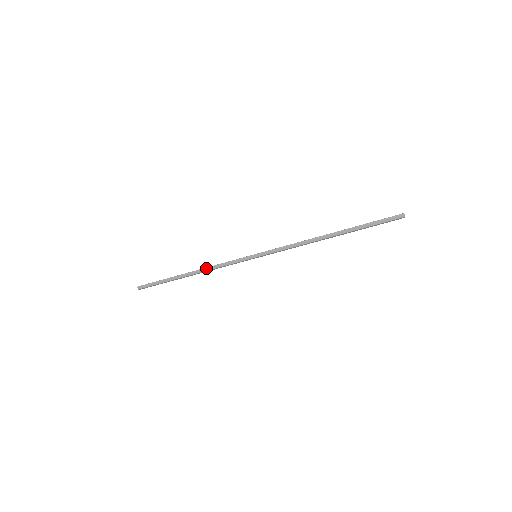
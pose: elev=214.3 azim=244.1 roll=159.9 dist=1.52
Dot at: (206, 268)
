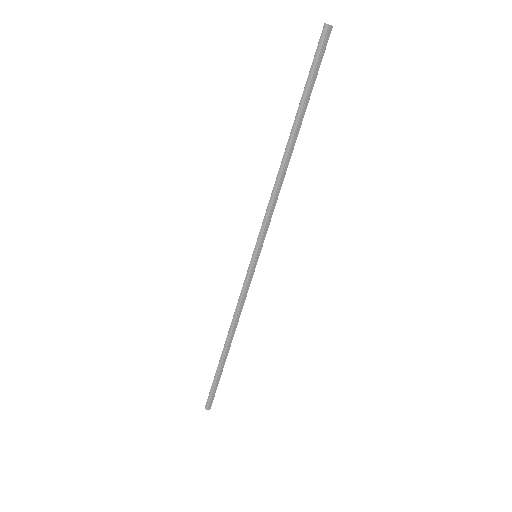
Dot at: (232, 322)
